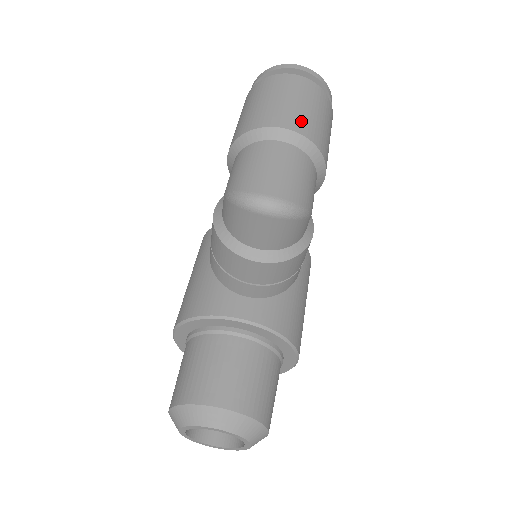
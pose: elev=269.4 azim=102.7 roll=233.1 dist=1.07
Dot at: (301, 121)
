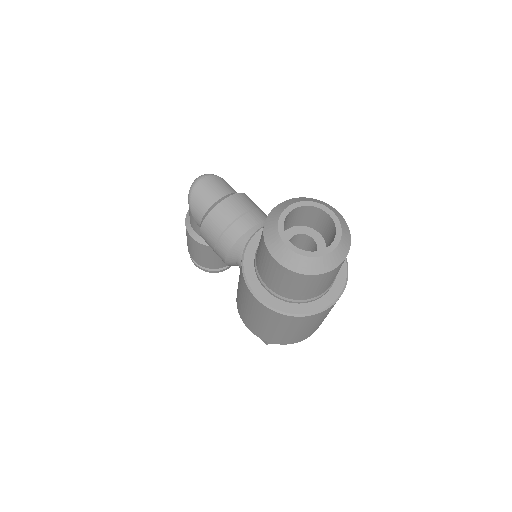
Dot at: occluded
